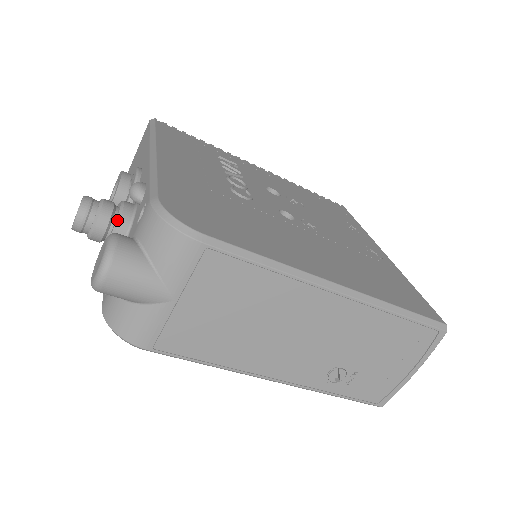
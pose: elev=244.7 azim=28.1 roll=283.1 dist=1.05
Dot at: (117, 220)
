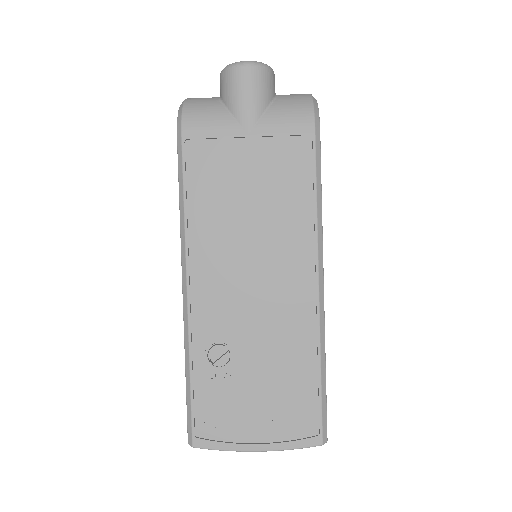
Dot at: occluded
